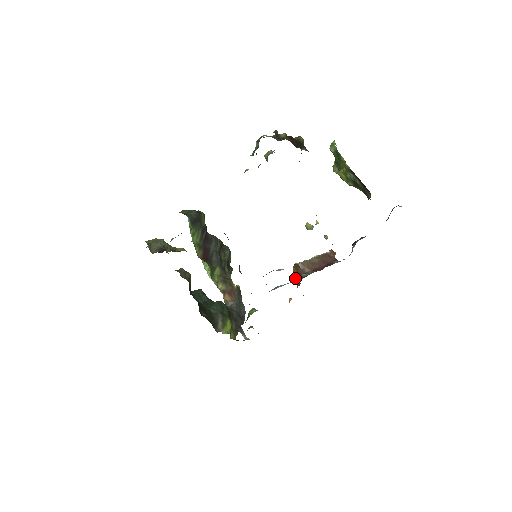
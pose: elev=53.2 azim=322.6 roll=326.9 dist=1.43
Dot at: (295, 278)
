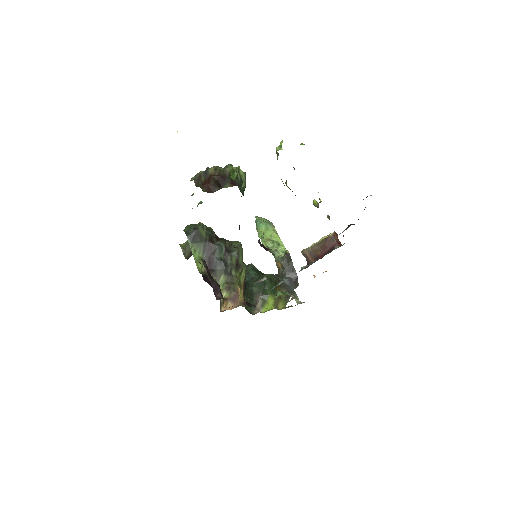
Dot at: occluded
